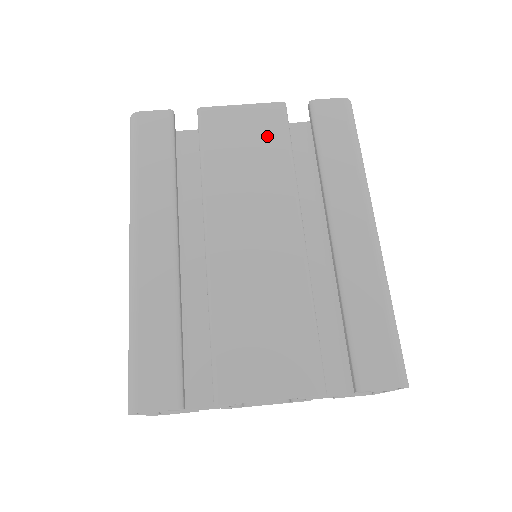
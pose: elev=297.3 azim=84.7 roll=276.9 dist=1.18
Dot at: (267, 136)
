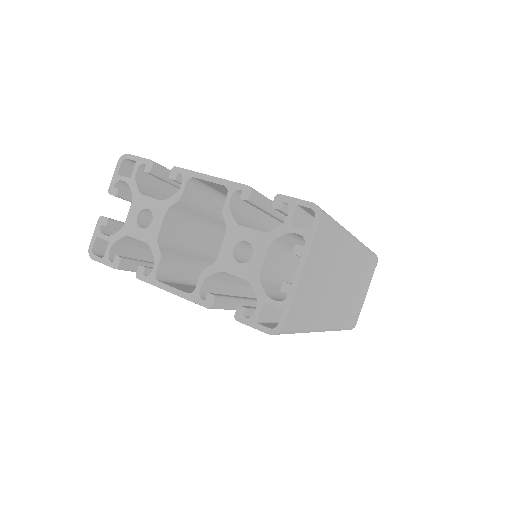
Dot at: occluded
